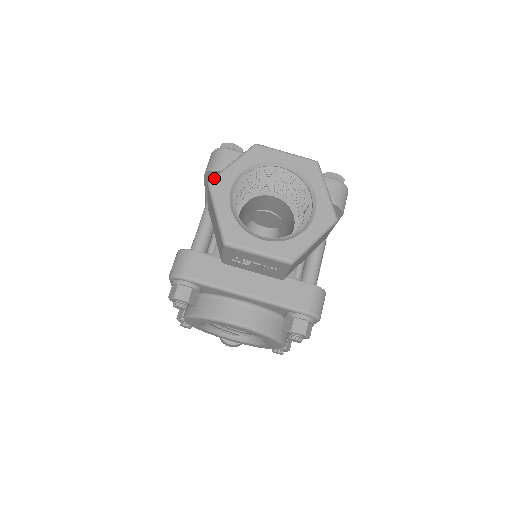
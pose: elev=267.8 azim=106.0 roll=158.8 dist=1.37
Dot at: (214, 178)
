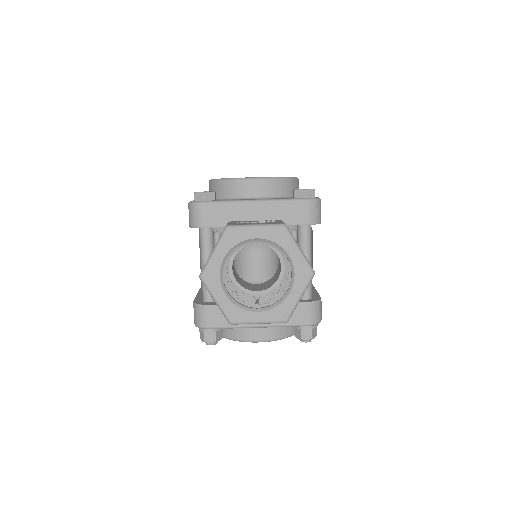
Dot at: (203, 272)
